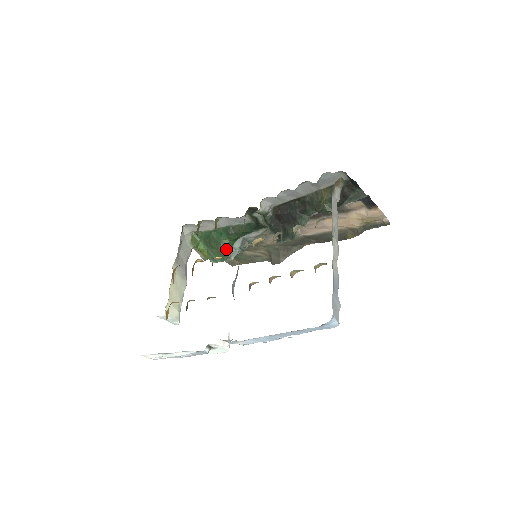
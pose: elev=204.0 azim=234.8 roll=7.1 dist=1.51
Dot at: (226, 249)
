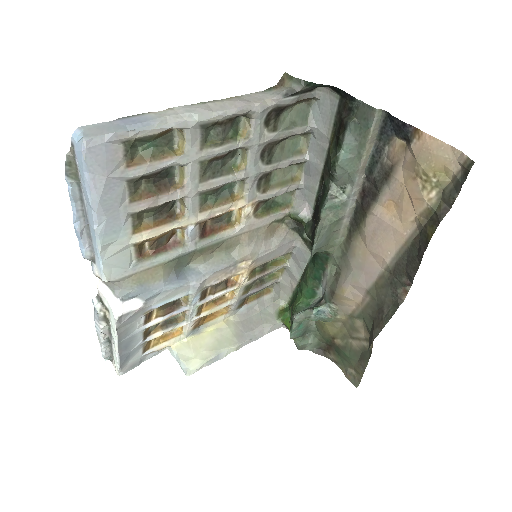
Dot at: (296, 308)
